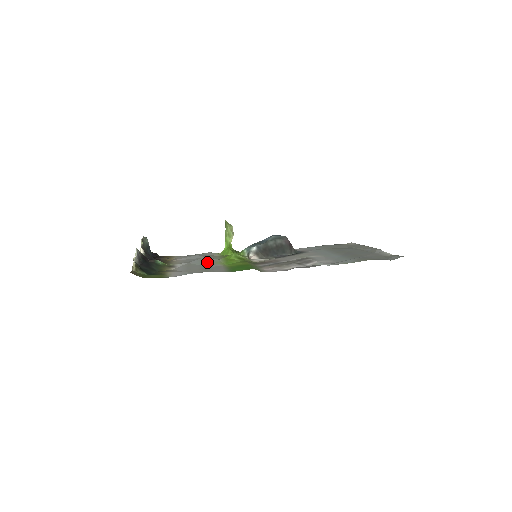
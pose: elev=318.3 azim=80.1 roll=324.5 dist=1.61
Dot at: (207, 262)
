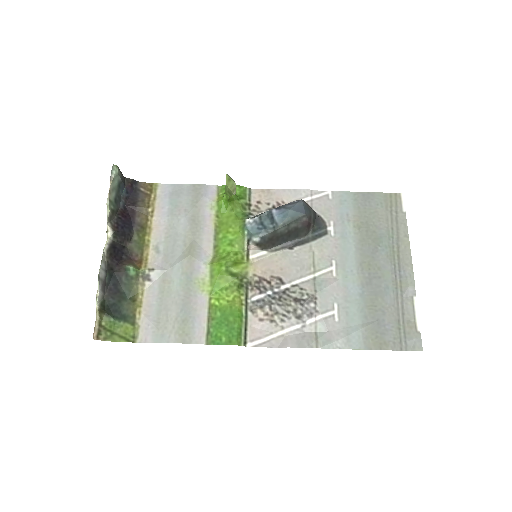
Dot at: (189, 286)
